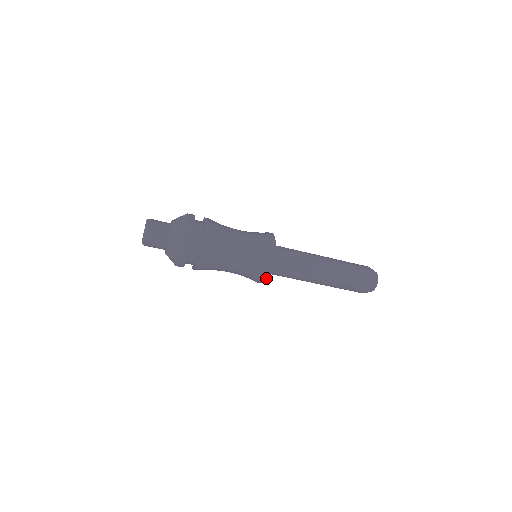
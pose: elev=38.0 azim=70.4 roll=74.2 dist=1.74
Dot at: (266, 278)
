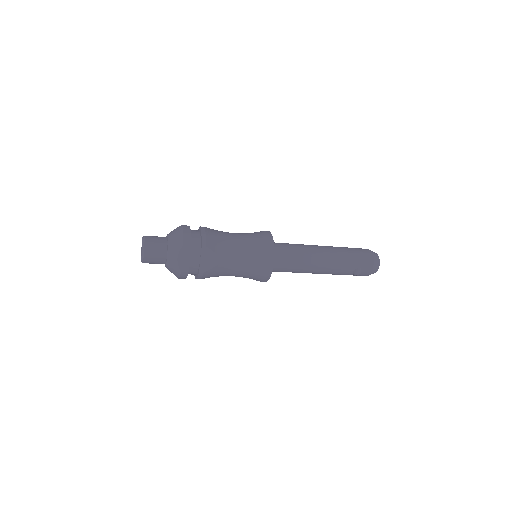
Dot at: (268, 279)
